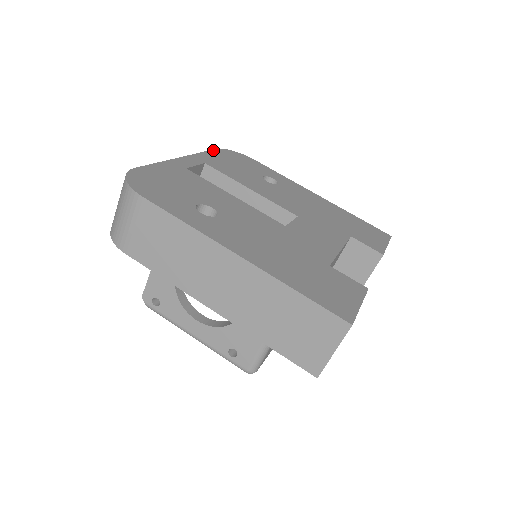
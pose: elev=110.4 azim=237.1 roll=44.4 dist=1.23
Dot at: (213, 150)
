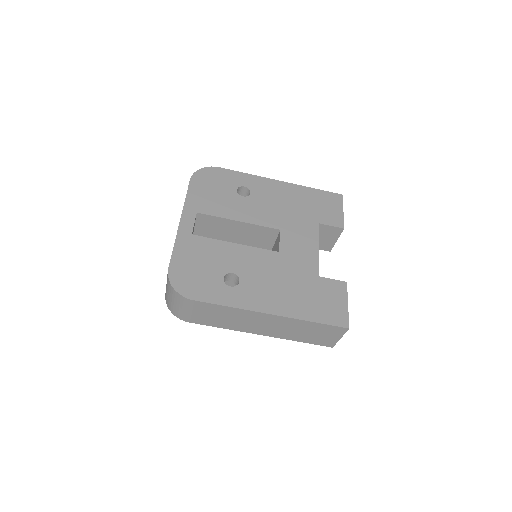
Dot at: (190, 184)
